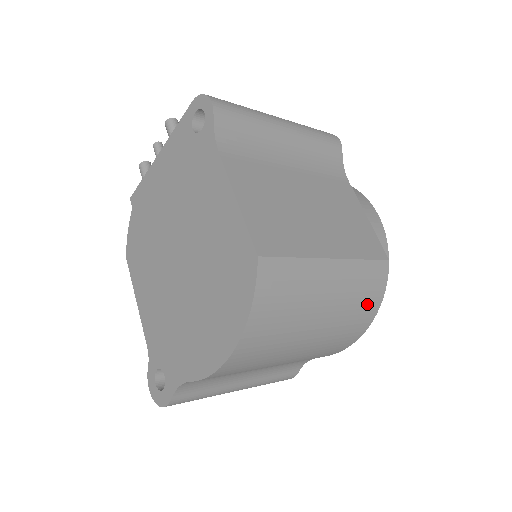
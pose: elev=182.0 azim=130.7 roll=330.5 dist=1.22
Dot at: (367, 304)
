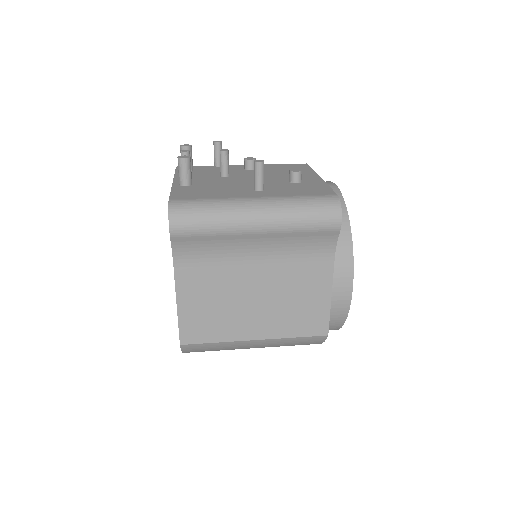
Dot at: occluded
